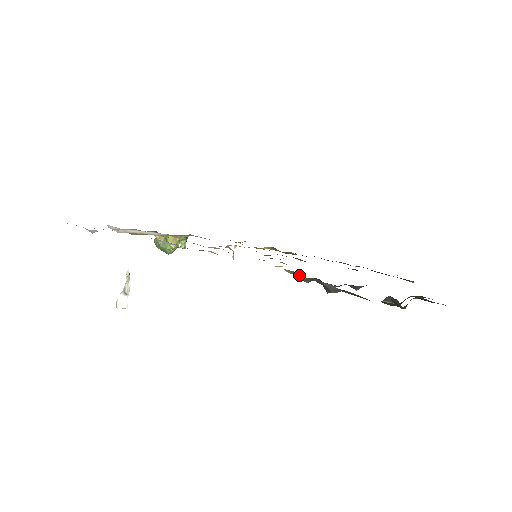
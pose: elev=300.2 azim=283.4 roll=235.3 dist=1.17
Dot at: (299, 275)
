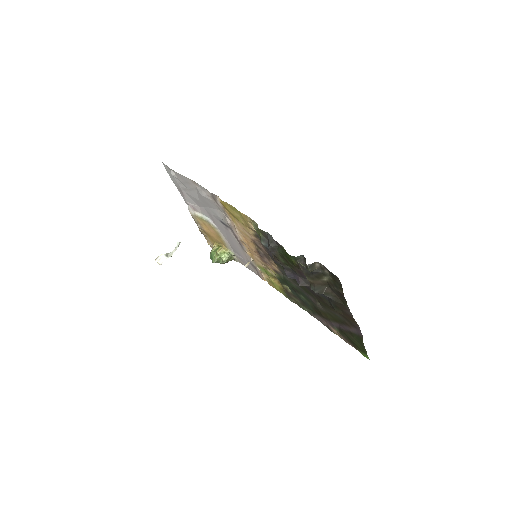
Dot at: occluded
